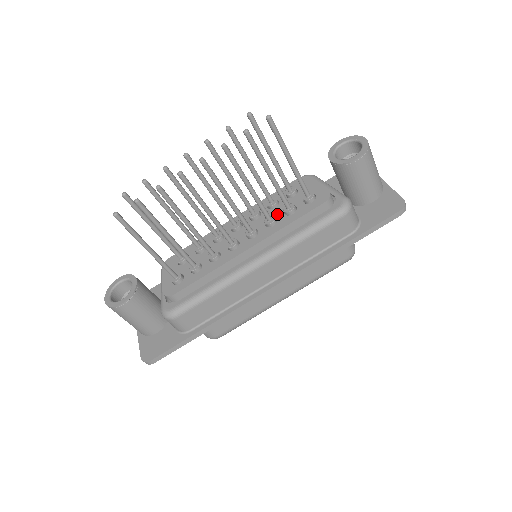
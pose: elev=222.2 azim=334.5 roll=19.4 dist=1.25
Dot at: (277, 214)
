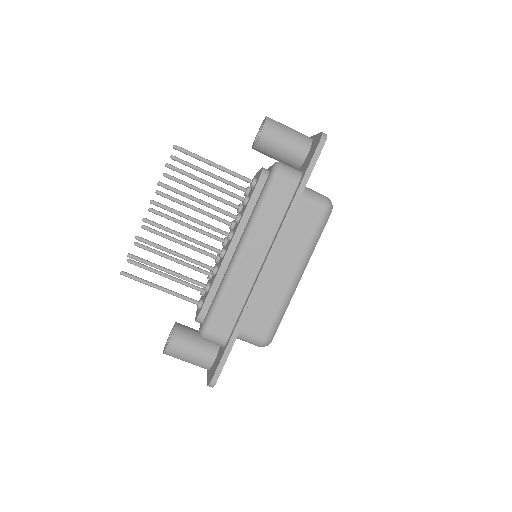
Dot at: (242, 211)
